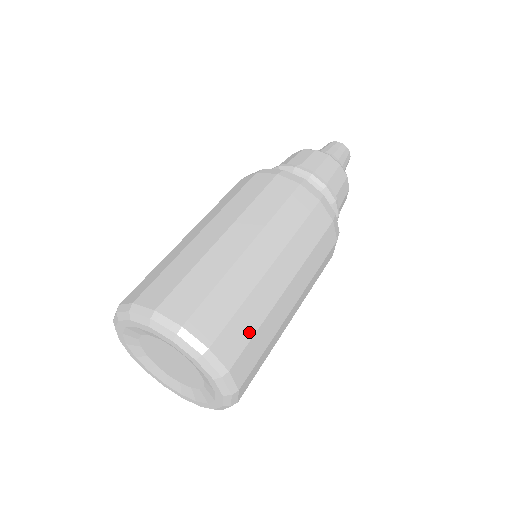
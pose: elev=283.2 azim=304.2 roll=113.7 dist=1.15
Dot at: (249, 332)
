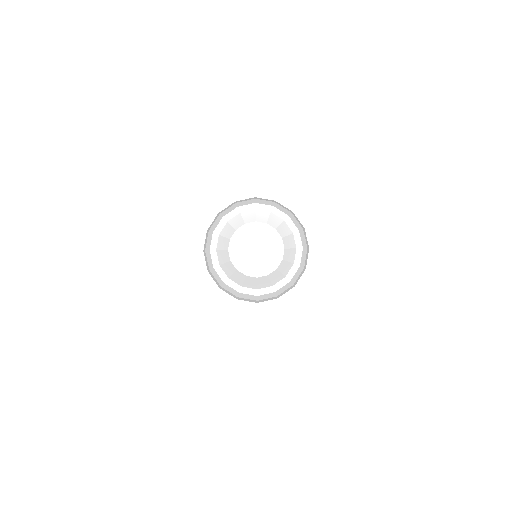
Dot at: occluded
